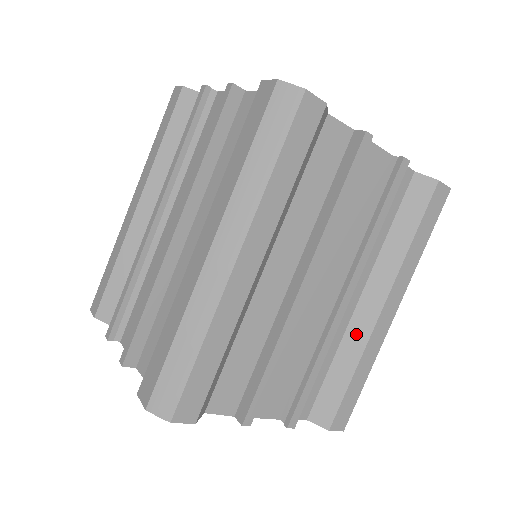
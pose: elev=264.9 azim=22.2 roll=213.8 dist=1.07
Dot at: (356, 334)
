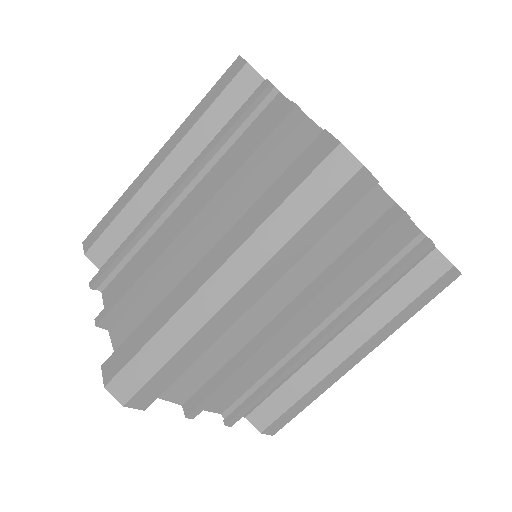
Dot at: (317, 367)
